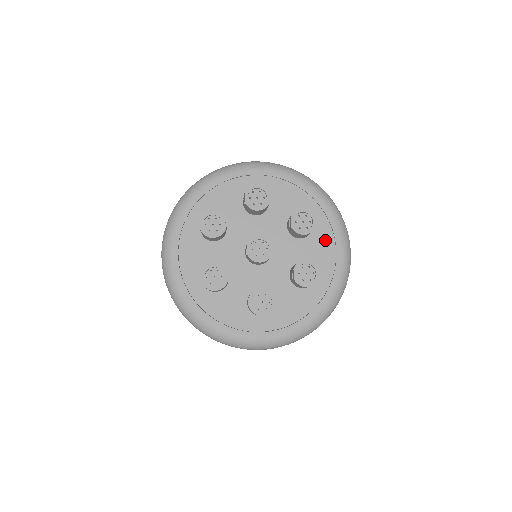
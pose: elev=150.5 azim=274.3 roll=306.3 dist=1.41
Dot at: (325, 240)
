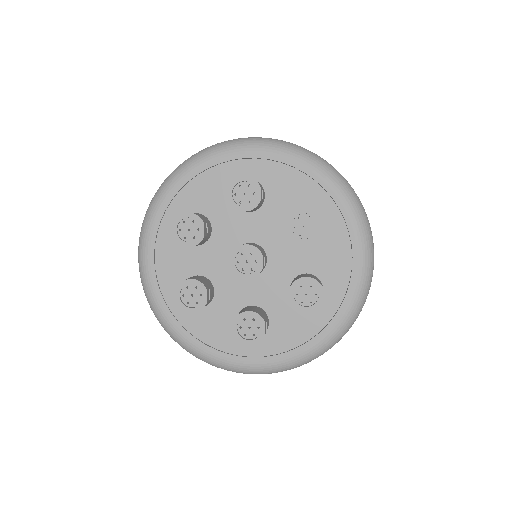
Dot at: (338, 245)
